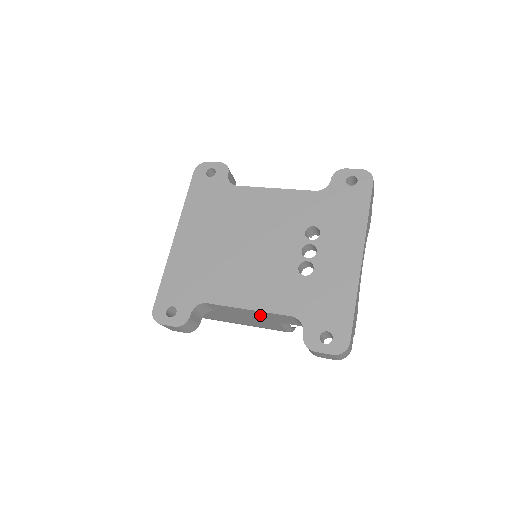
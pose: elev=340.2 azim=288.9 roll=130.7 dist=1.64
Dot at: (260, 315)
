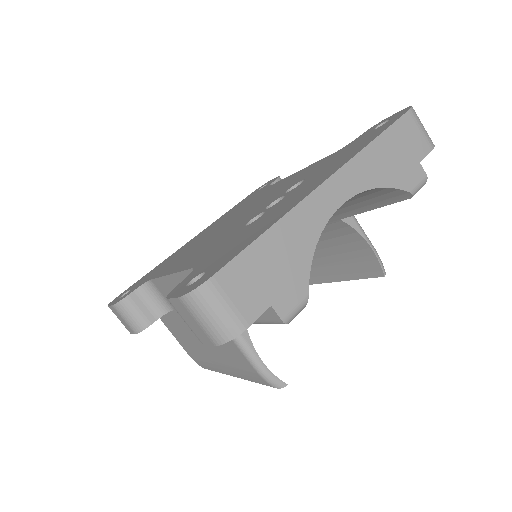
Dot at: occluded
